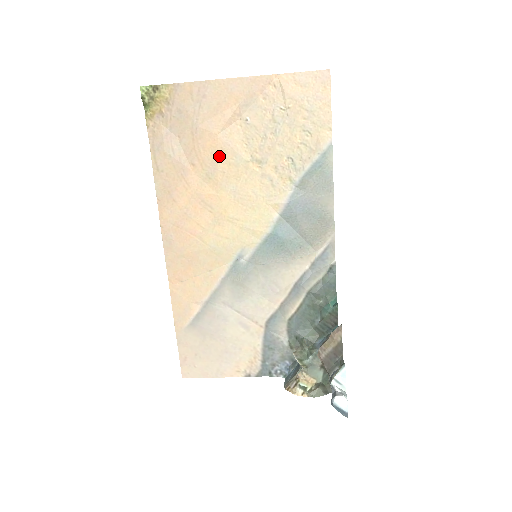
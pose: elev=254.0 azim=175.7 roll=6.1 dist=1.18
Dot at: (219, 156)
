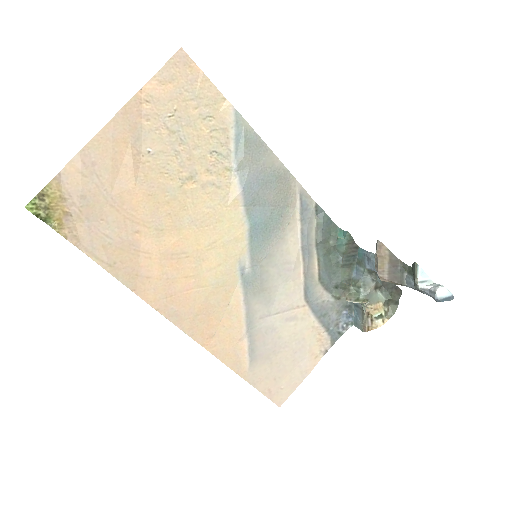
Dot at: (153, 204)
